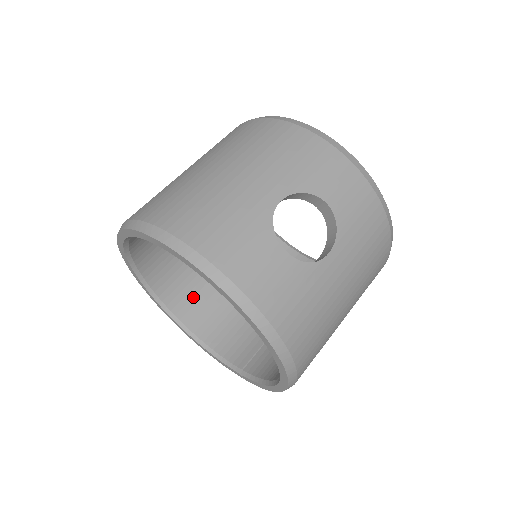
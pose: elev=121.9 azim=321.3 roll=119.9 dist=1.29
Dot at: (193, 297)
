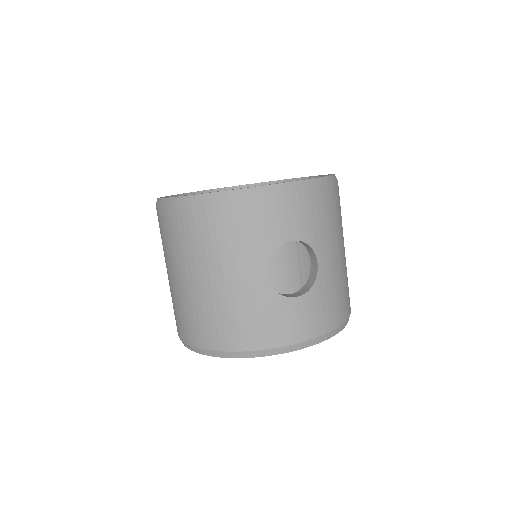
Dot at: occluded
